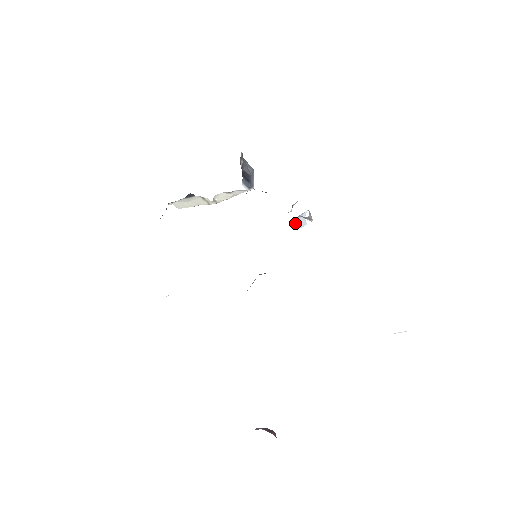
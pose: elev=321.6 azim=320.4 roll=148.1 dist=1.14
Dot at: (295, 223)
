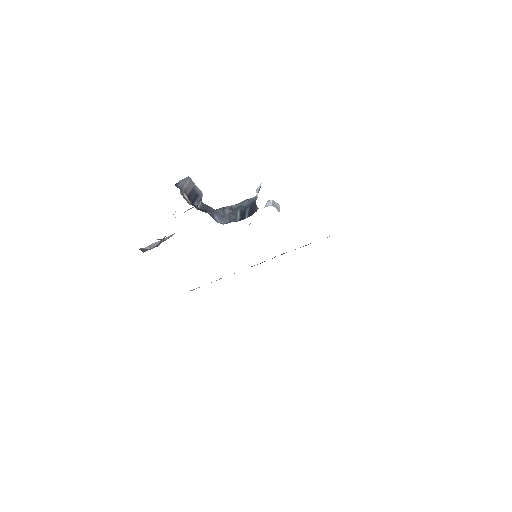
Dot at: (257, 197)
